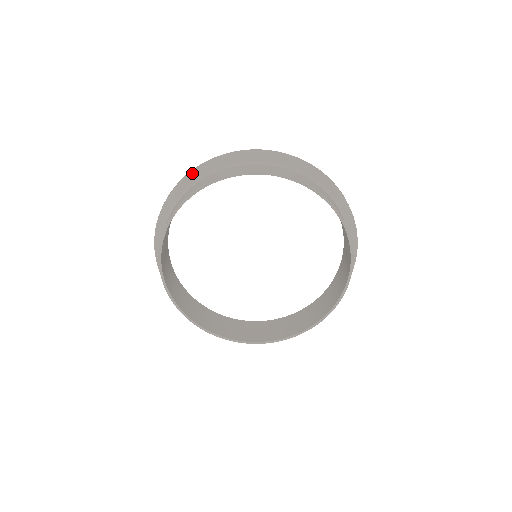
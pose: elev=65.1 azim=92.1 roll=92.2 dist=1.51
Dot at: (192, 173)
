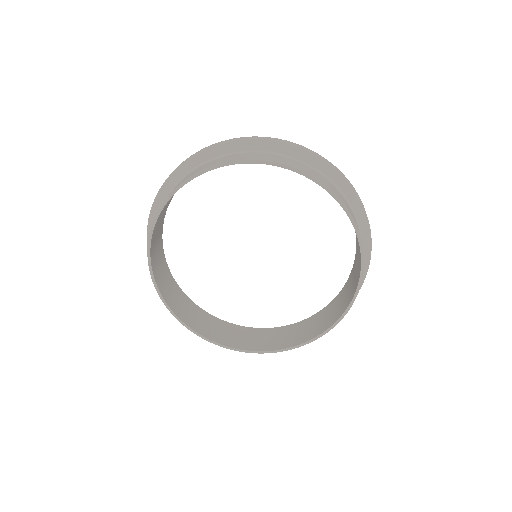
Dot at: (231, 142)
